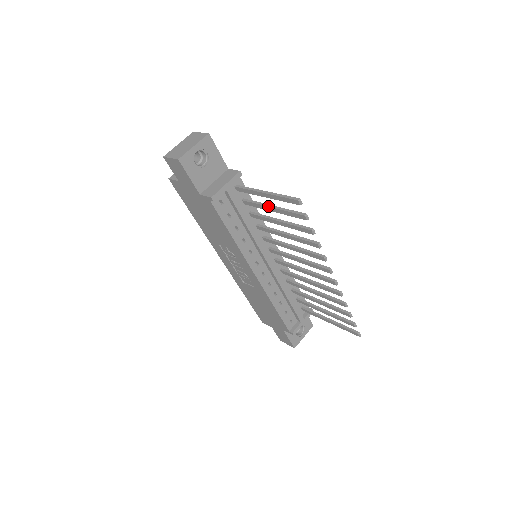
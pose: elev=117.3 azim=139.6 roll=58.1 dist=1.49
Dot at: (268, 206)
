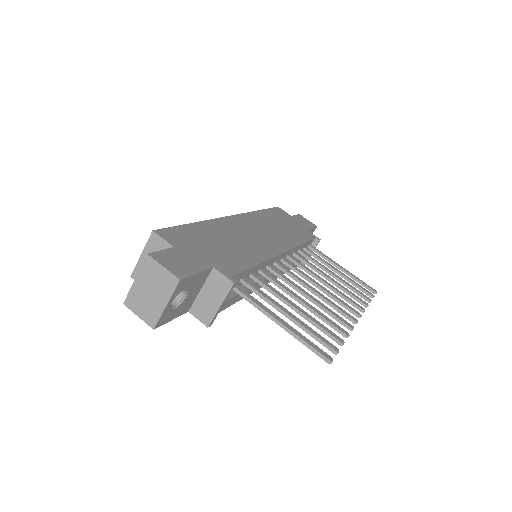
Dot at: (281, 313)
